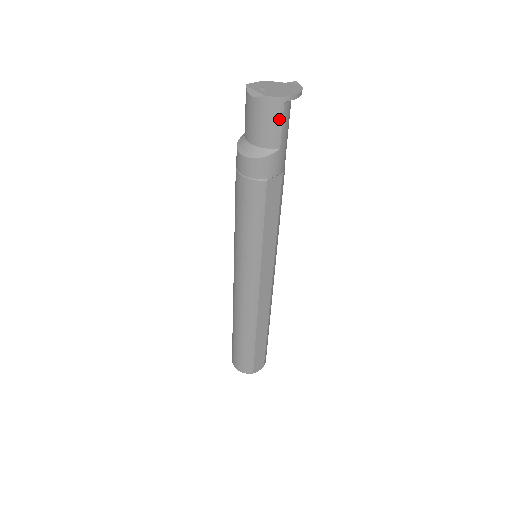
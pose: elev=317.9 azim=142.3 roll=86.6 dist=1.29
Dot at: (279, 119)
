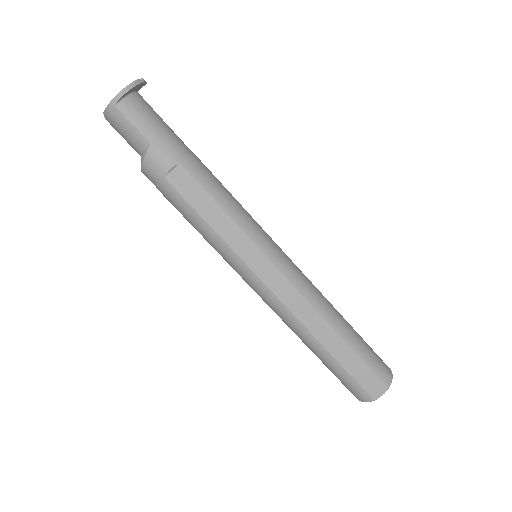
Dot at: (125, 121)
